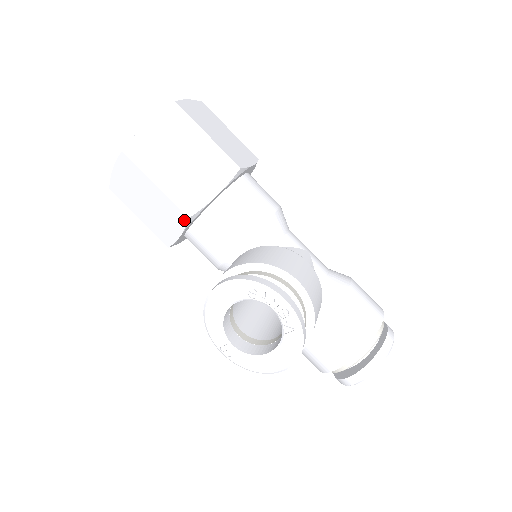
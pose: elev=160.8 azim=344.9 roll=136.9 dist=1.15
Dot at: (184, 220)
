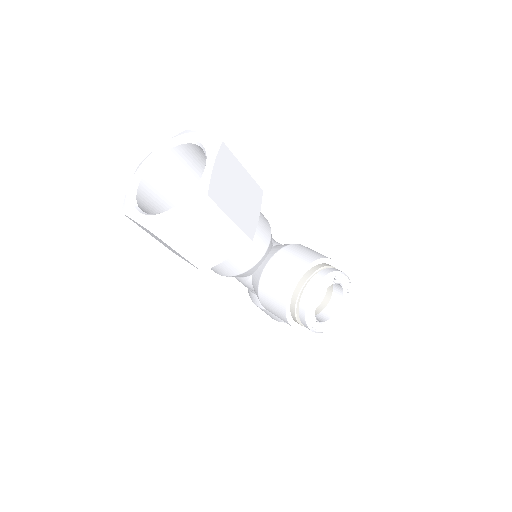
Dot at: (245, 244)
